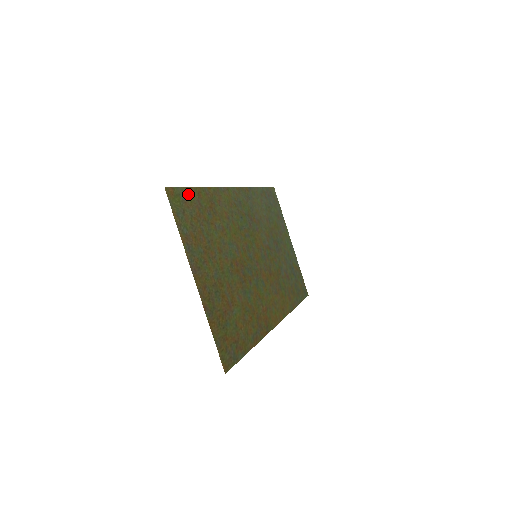
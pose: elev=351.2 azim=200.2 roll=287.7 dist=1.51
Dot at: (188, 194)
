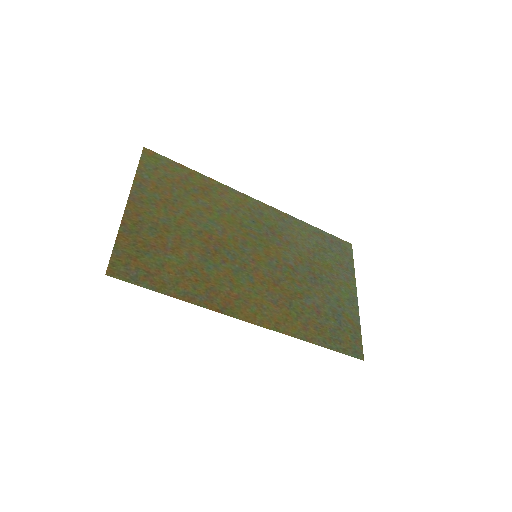
Dot at: (174, 166)
